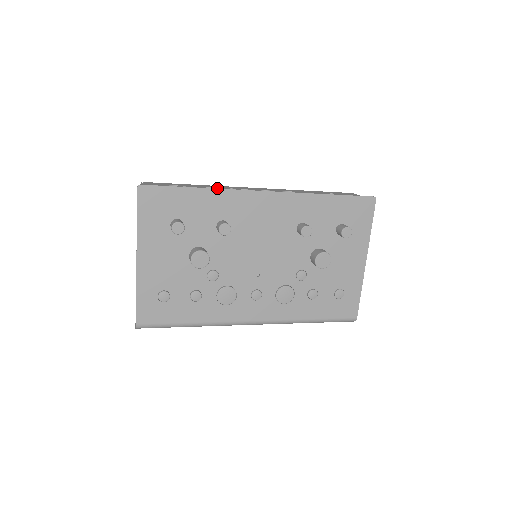
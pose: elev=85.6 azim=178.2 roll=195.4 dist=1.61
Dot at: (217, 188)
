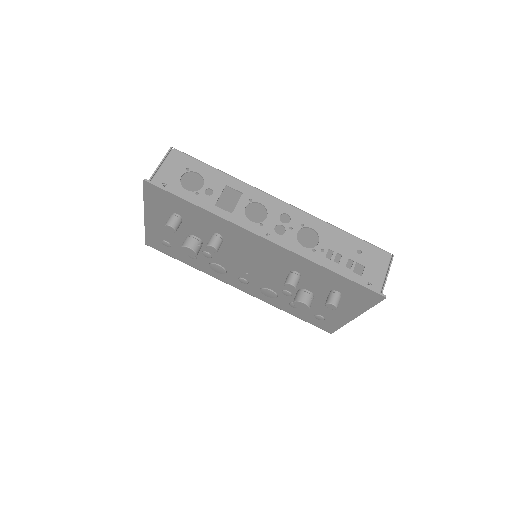
Dot at: (217, 215)
